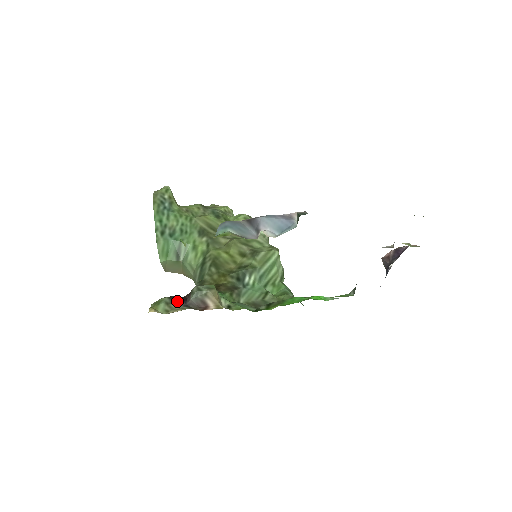
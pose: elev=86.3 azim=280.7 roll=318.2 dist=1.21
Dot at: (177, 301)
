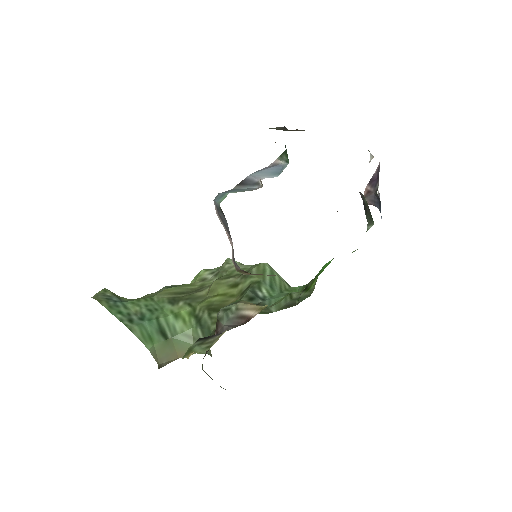
Dot at: (210, 337)
